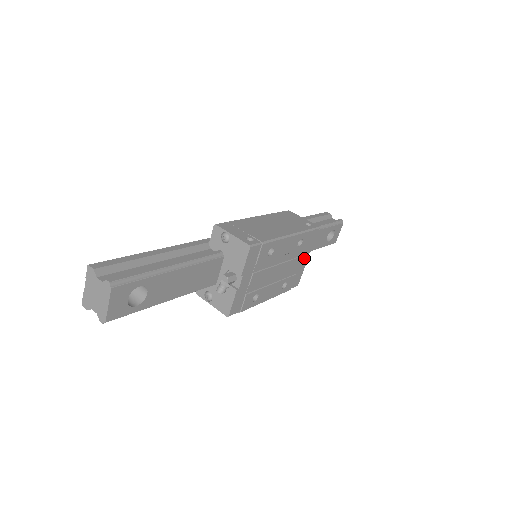
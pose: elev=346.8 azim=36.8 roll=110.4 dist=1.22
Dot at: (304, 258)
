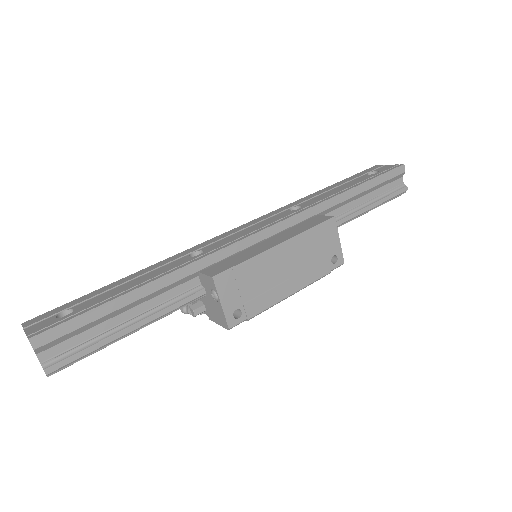
Dot at: occluded
